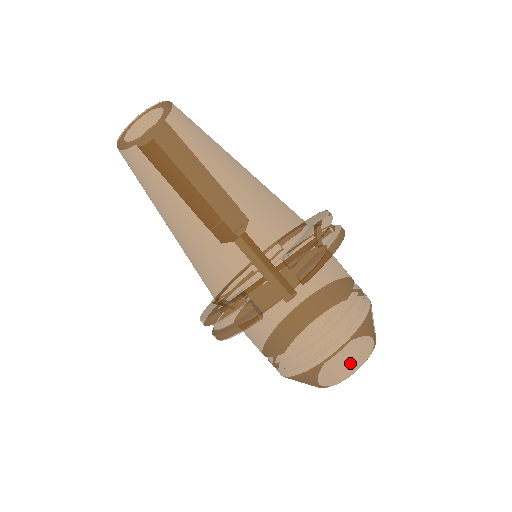
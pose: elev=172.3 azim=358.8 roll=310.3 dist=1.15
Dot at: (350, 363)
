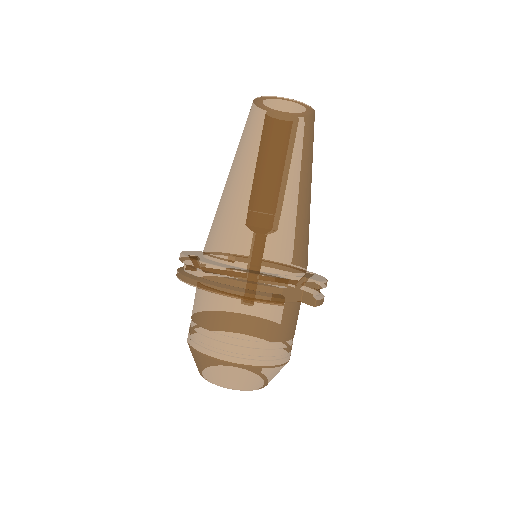
Dot at: (266, 380)
